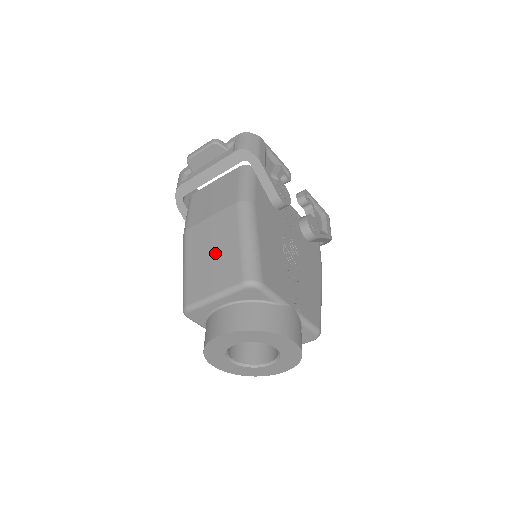
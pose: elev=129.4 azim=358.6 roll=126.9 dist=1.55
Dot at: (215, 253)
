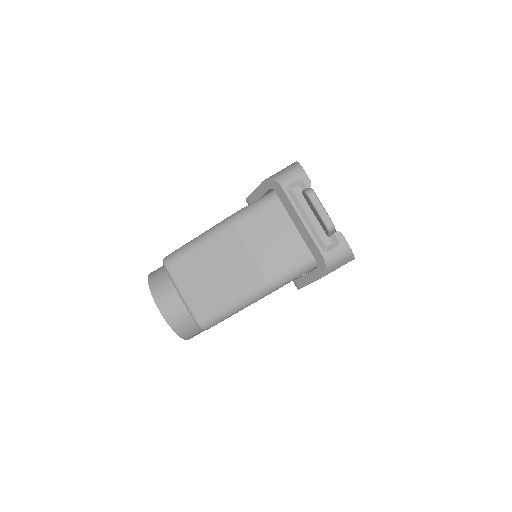
Dot at: (216, 279)
